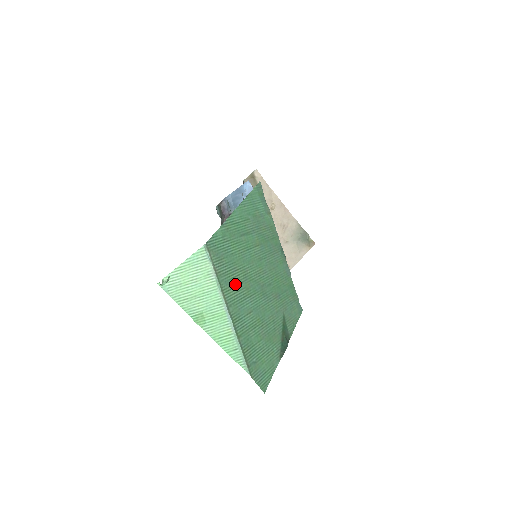
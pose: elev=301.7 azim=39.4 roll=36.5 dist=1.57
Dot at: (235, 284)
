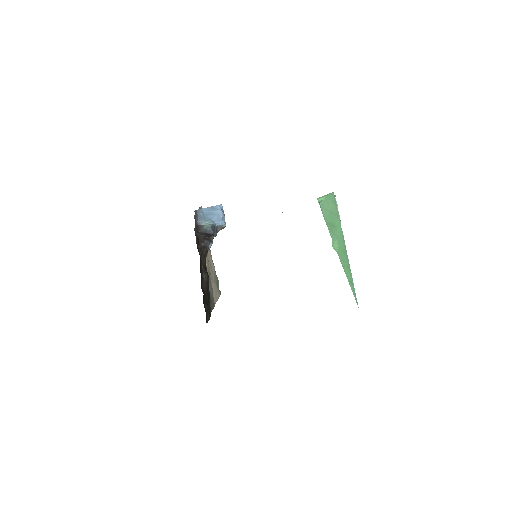
Dot at: occluded
